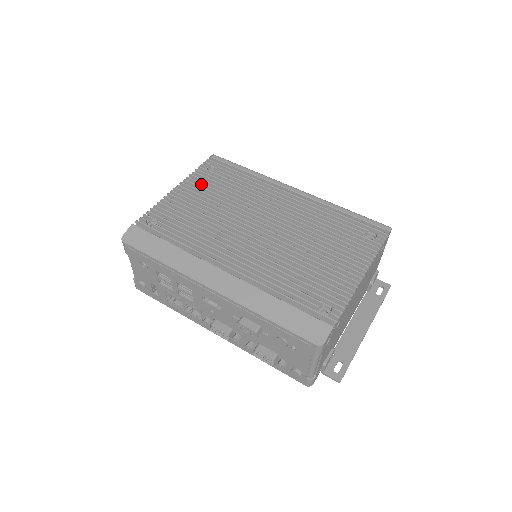
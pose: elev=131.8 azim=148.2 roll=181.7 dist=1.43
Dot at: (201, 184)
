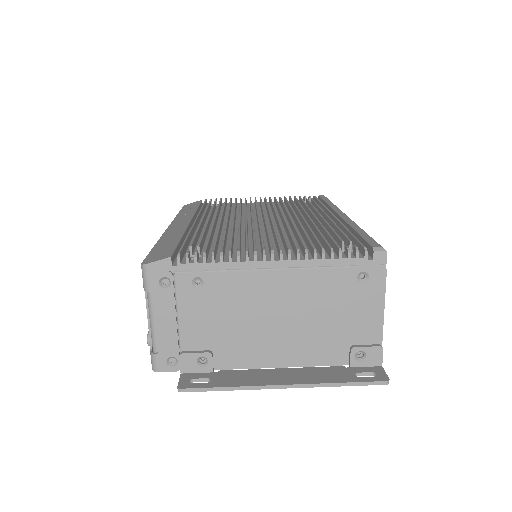
Dot at: occluded
